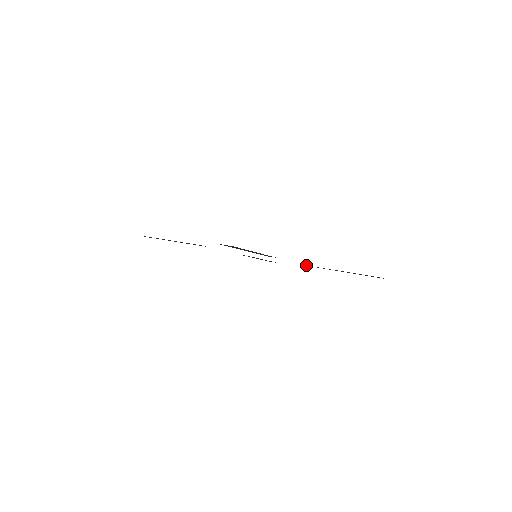
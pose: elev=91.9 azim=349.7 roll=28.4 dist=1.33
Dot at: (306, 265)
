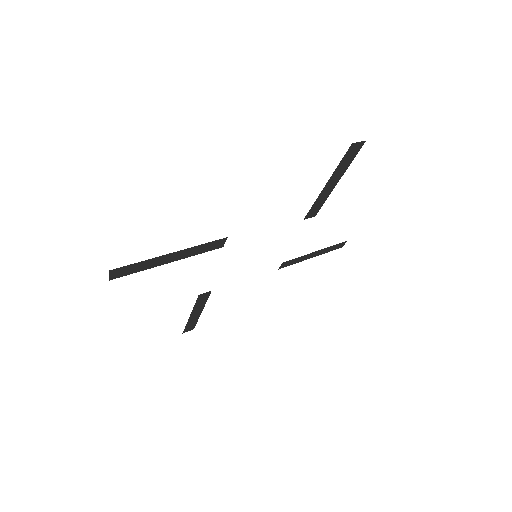
Dot at: (282, 264)
